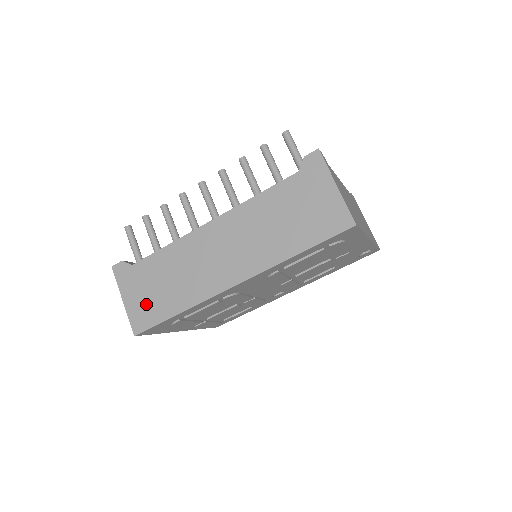
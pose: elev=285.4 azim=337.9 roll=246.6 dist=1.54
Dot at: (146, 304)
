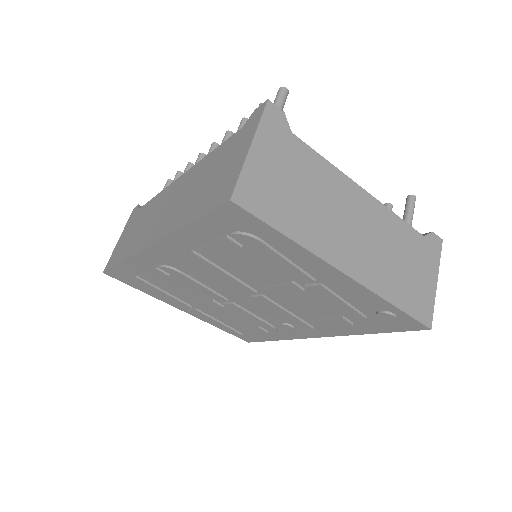
Dot at: (121, 246)
